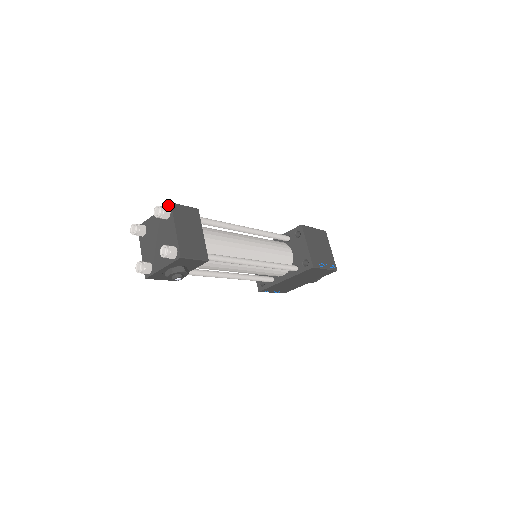
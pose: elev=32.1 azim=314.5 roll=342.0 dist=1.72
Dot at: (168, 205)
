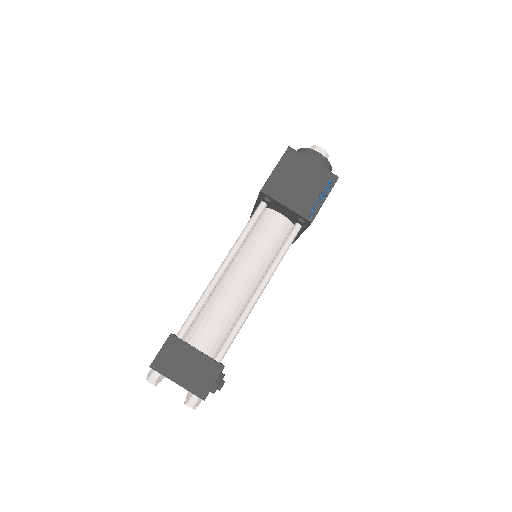
Dot at: (151, 368)
